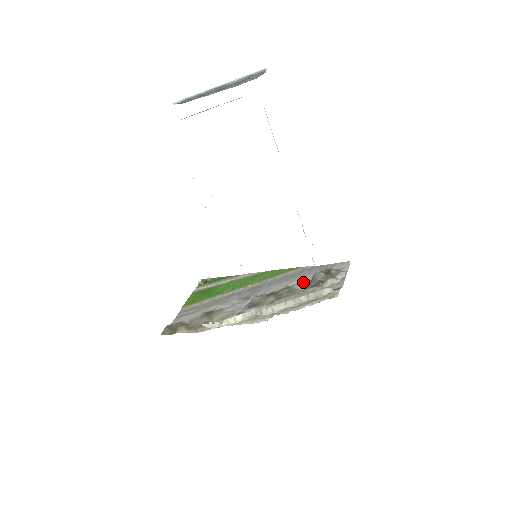
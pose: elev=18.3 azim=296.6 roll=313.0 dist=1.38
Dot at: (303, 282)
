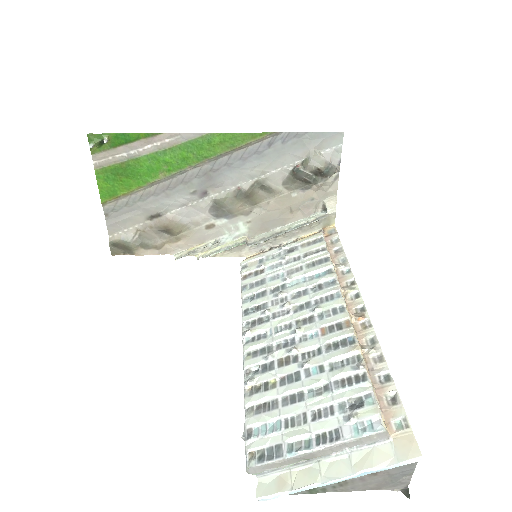
Dot at: (280, 173)
